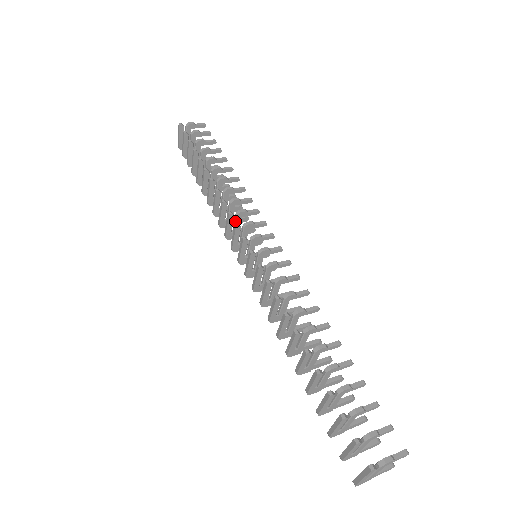
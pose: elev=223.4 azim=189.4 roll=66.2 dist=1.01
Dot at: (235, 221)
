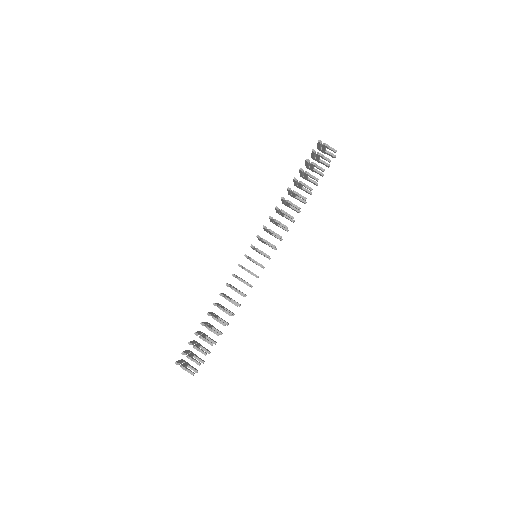
Dot at: (268, 231)
